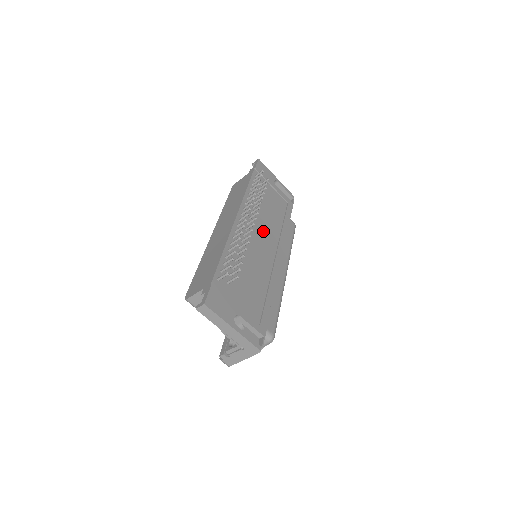
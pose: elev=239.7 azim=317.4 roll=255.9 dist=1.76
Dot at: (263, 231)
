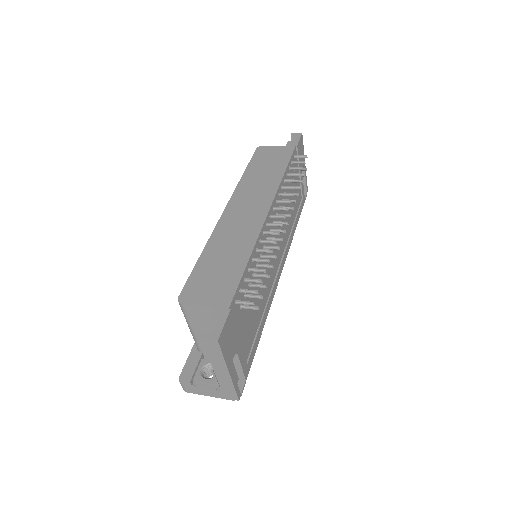
Dot at: occluded
